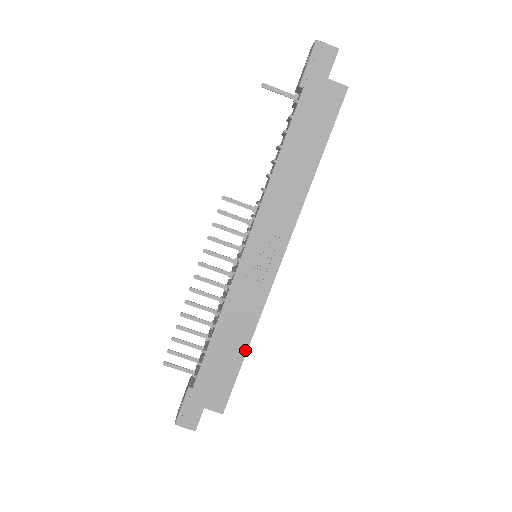
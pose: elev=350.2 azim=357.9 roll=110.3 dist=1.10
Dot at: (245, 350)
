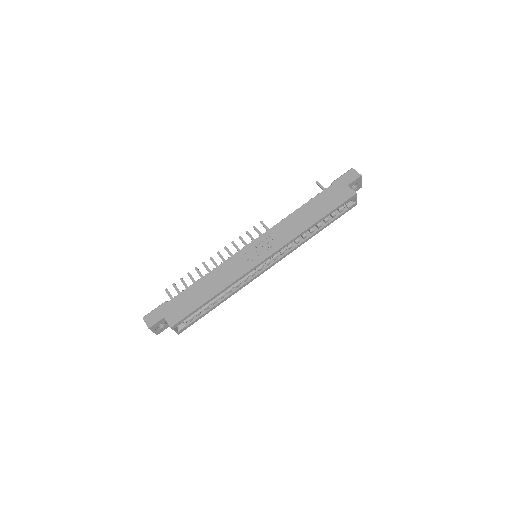
Dot at: (211, 297)
